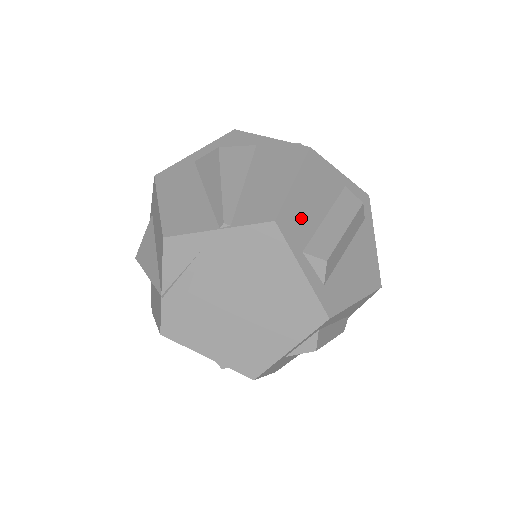
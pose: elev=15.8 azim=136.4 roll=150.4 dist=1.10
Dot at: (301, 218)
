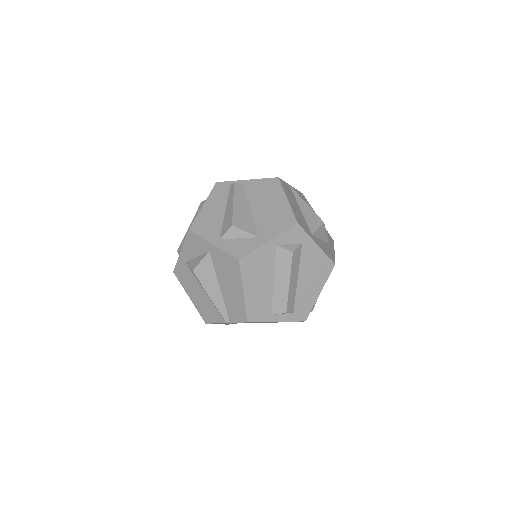
Dot at: (260, 302)
